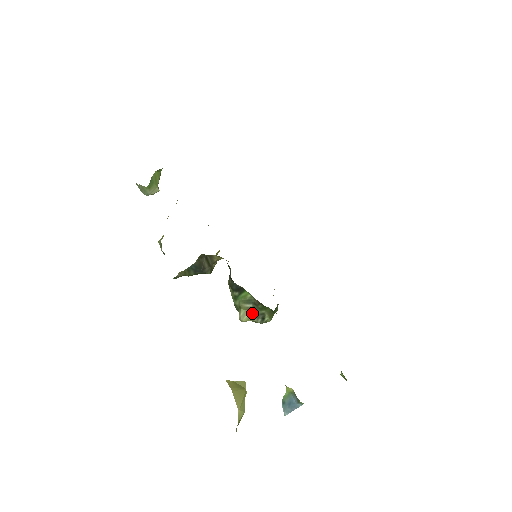
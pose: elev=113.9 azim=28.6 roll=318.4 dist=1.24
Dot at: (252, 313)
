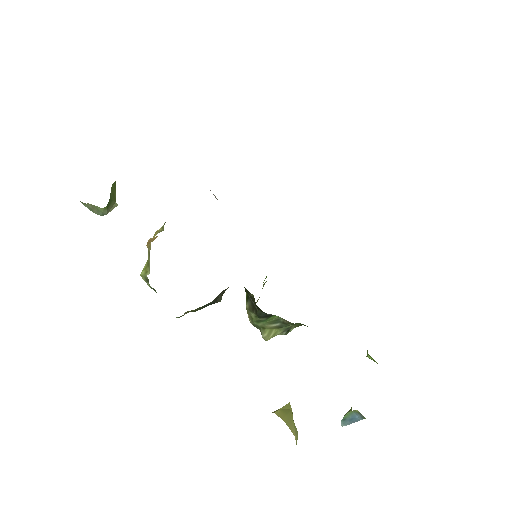
Dot at: (277, 330)
